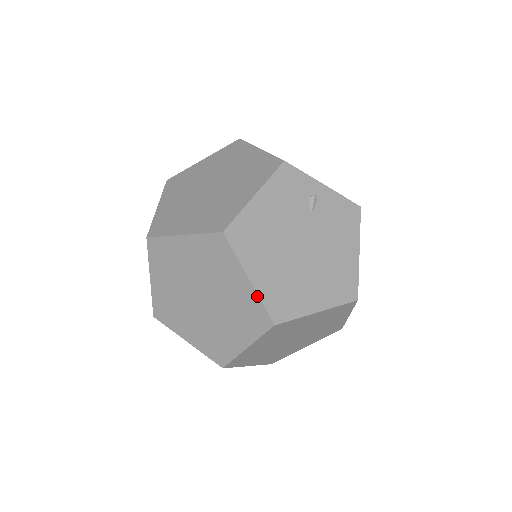
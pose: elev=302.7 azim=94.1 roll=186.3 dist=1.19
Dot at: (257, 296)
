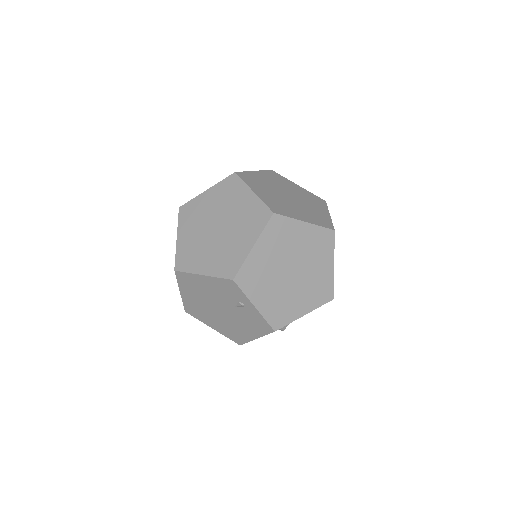
Dot at: (182, 298)
